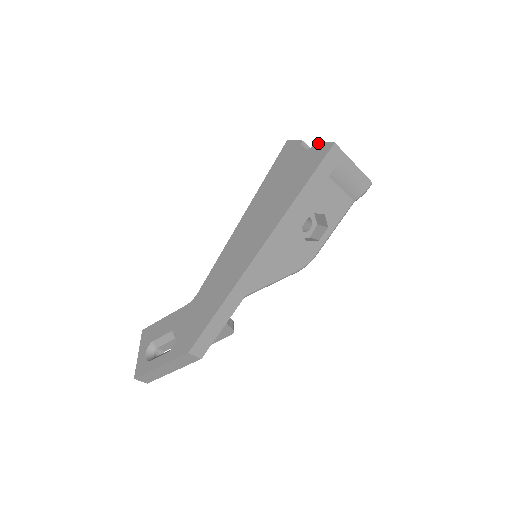
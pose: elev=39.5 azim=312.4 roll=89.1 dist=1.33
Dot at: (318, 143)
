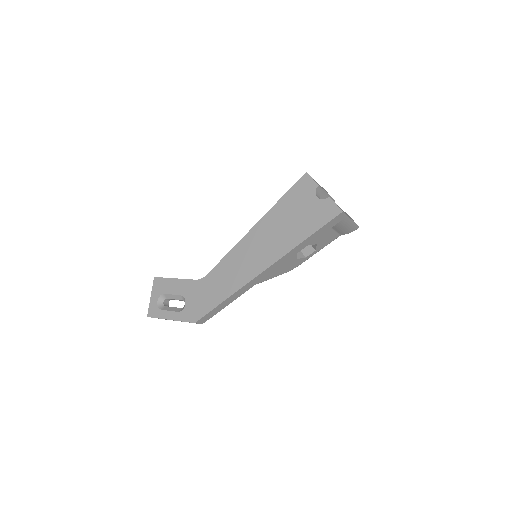
Dot at: (330, 200)
